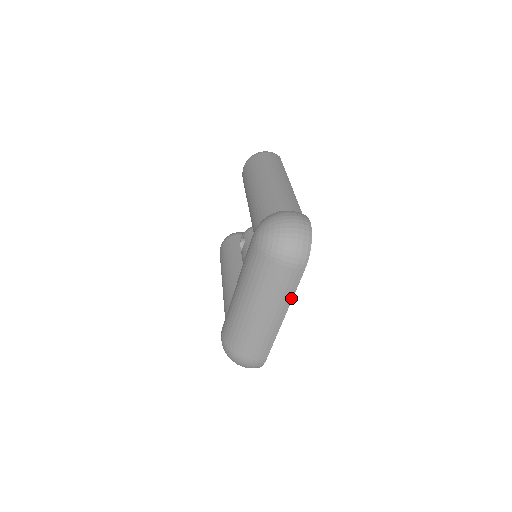
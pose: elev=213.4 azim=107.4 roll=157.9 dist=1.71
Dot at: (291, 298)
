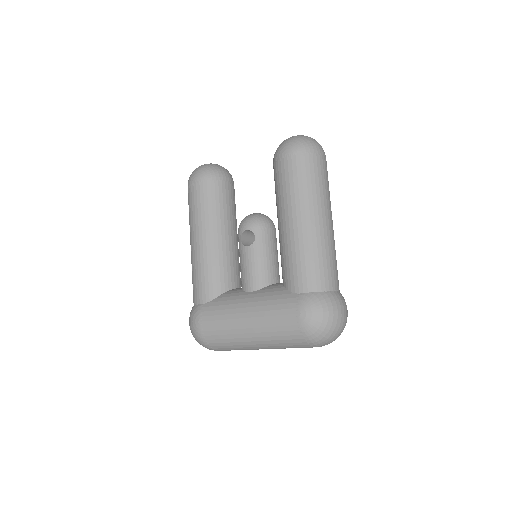
Dot at: occluded
